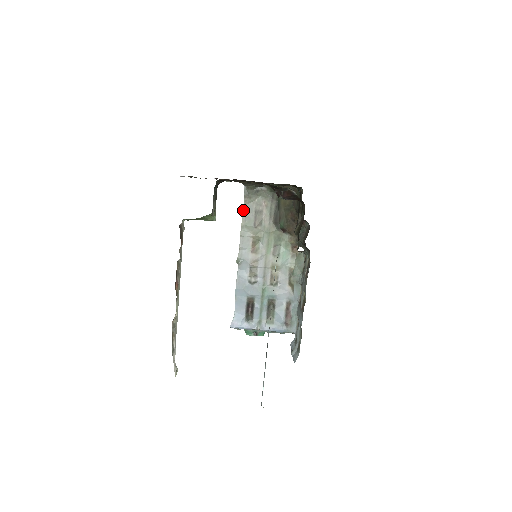
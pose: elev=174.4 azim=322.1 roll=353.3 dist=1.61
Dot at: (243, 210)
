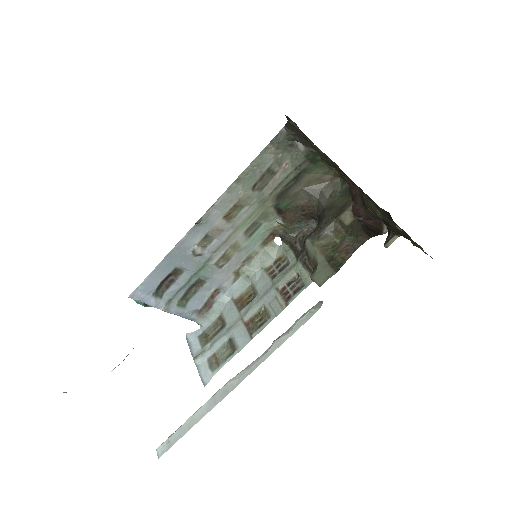
Dot at: (255, 158)
